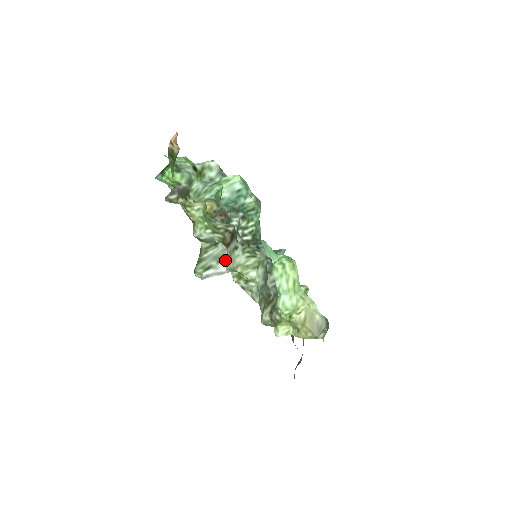
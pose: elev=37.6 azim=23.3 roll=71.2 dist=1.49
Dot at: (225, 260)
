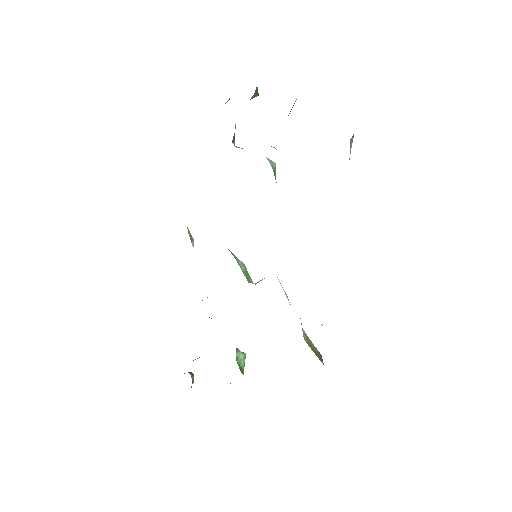
Dot at: occluded
